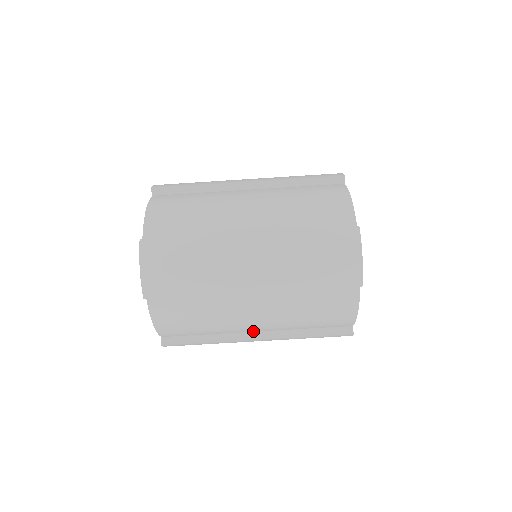
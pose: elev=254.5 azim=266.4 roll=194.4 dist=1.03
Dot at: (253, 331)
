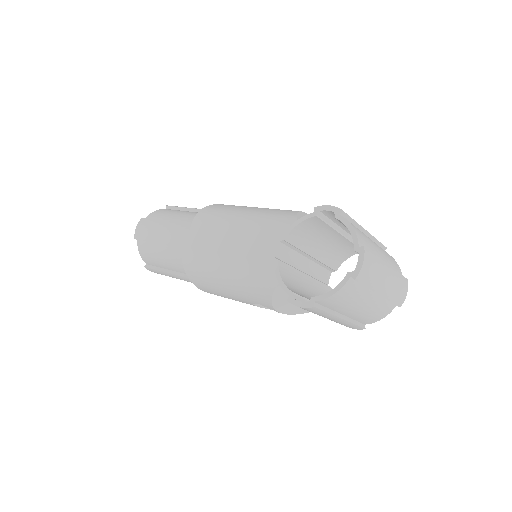
Dot at: (342, 313)
